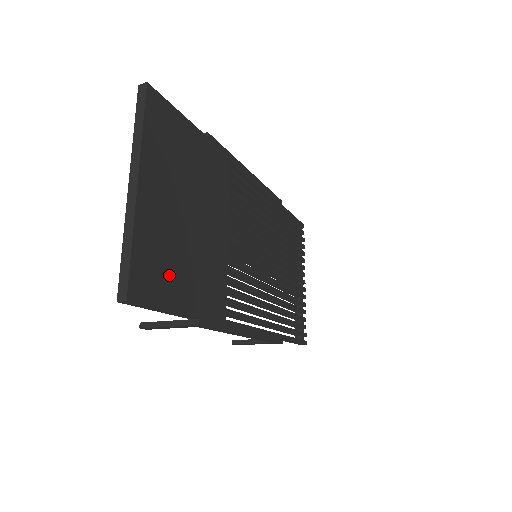
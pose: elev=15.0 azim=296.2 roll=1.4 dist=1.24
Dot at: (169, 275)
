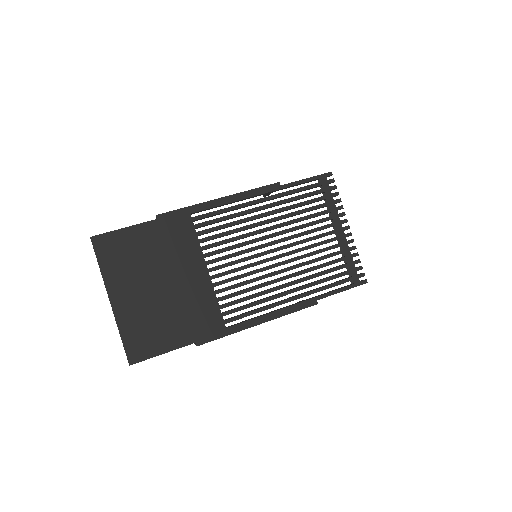
Dot at: (157, 333)
